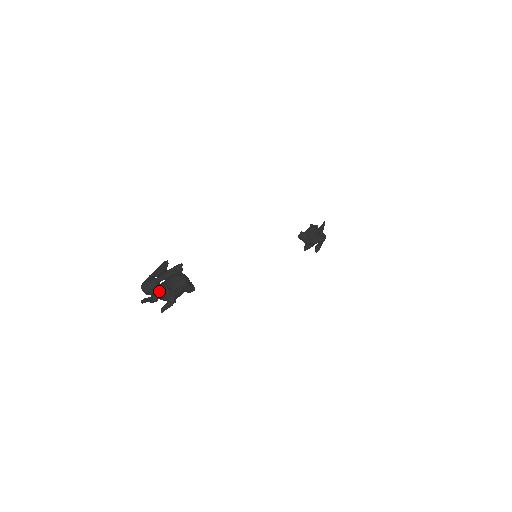
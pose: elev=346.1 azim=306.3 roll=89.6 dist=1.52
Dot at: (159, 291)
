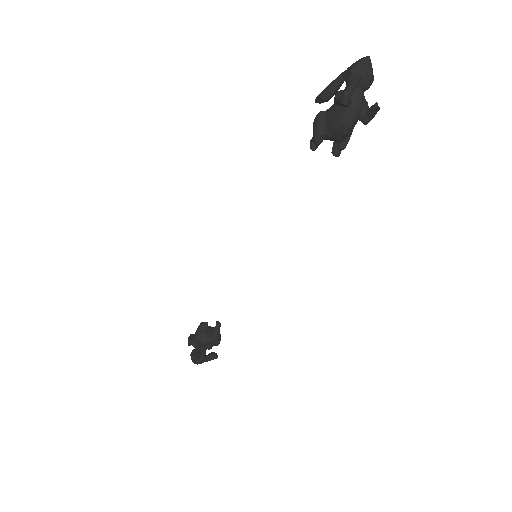
Dot at: (368, 87)
